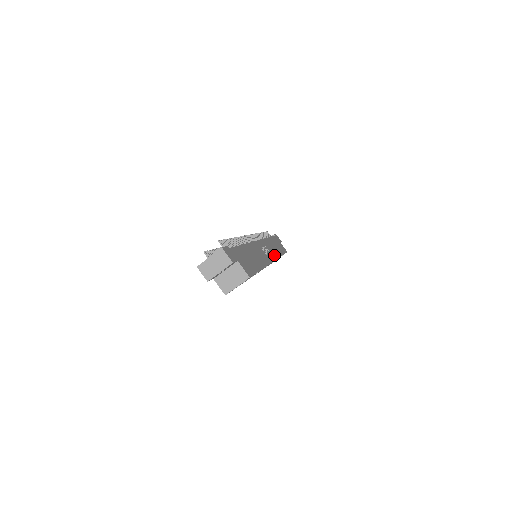
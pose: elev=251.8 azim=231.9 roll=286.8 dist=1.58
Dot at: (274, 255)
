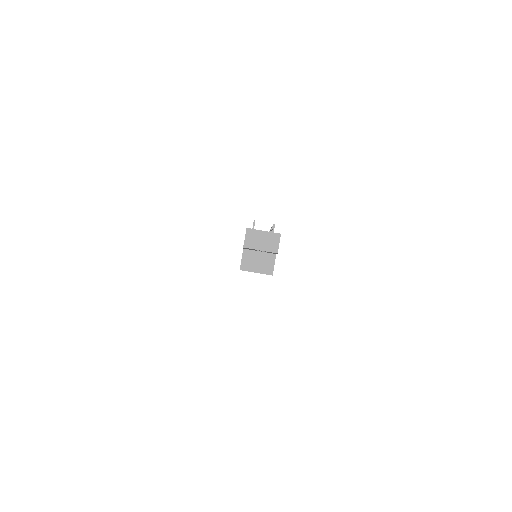
Dot at: occluded
